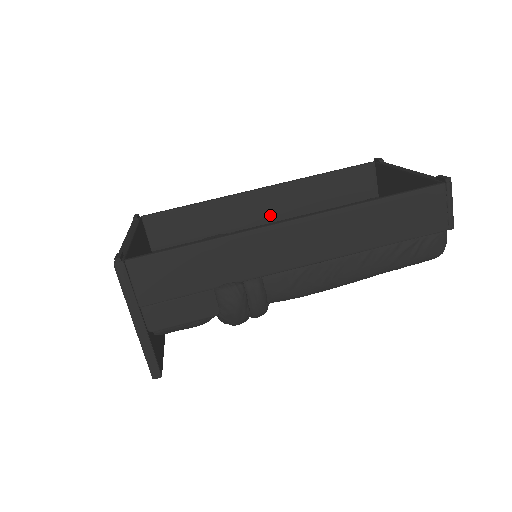
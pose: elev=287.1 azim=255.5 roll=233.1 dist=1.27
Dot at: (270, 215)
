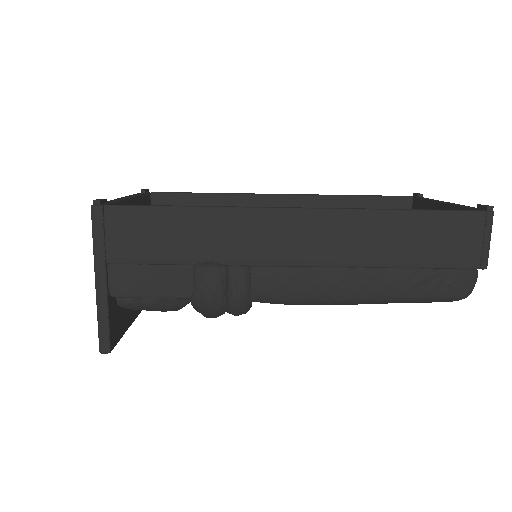
Dot at: occluded
